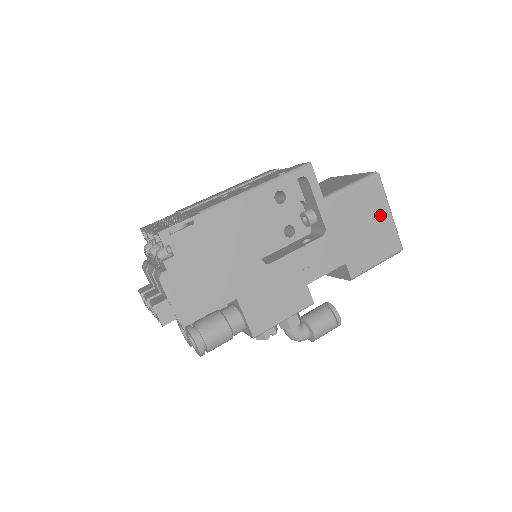
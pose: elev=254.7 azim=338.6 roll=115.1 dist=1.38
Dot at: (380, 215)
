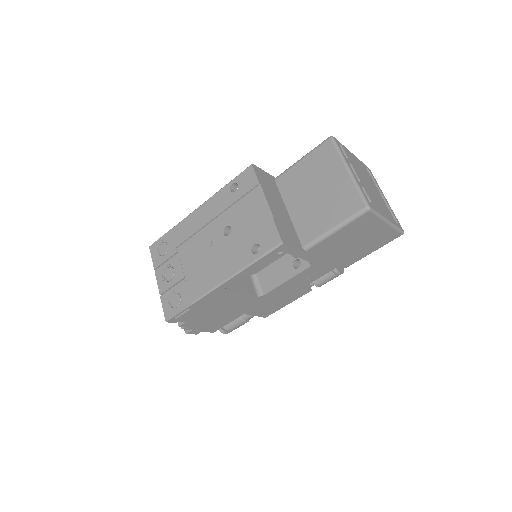
Dot at: (374, 230)
